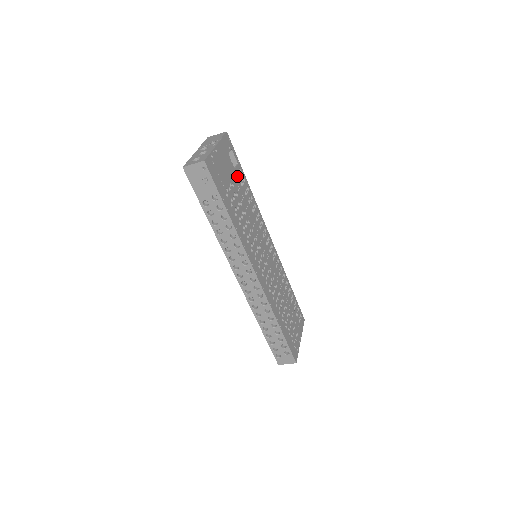
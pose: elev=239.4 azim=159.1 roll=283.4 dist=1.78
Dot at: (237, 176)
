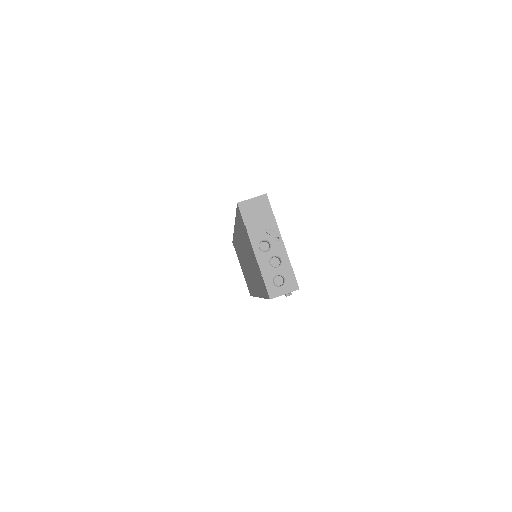
Dot at: occluded
